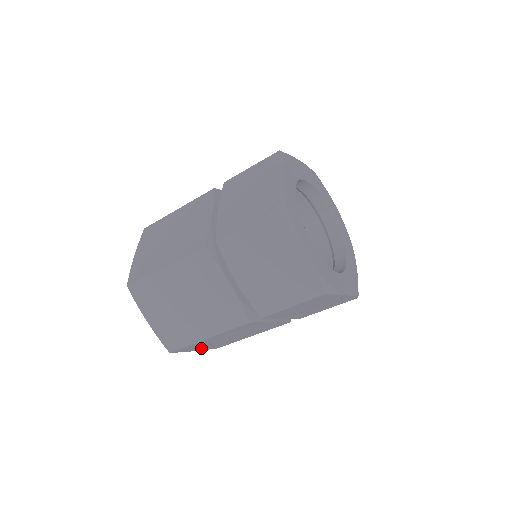
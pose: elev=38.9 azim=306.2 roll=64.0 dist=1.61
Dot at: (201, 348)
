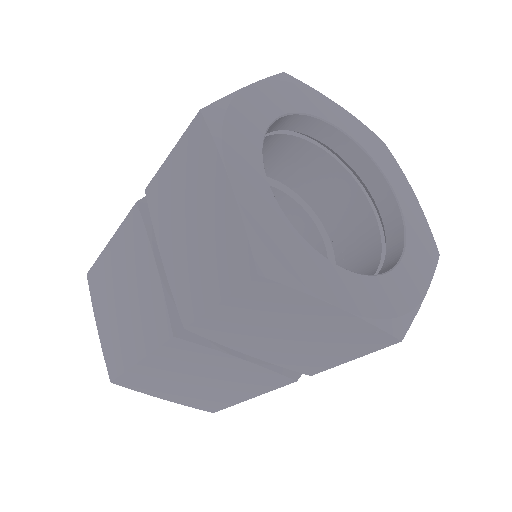
Dot at: (171, 396)
